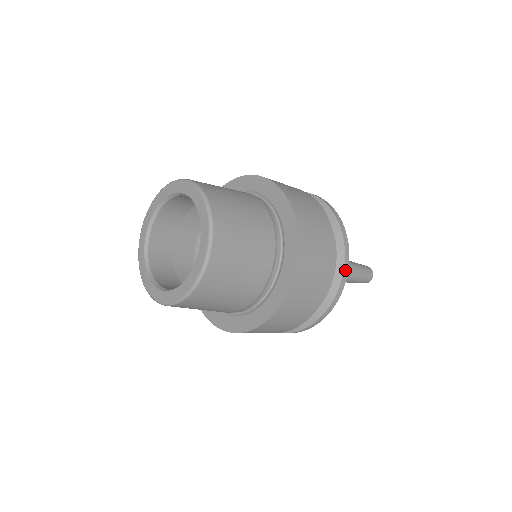
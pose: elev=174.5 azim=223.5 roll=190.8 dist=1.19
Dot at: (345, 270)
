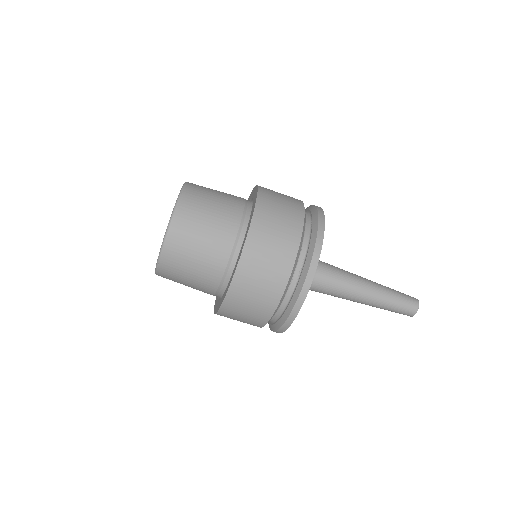
Dot at: (280, 330)
